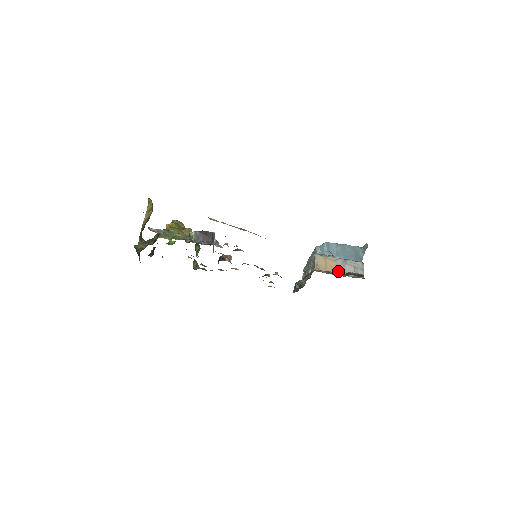
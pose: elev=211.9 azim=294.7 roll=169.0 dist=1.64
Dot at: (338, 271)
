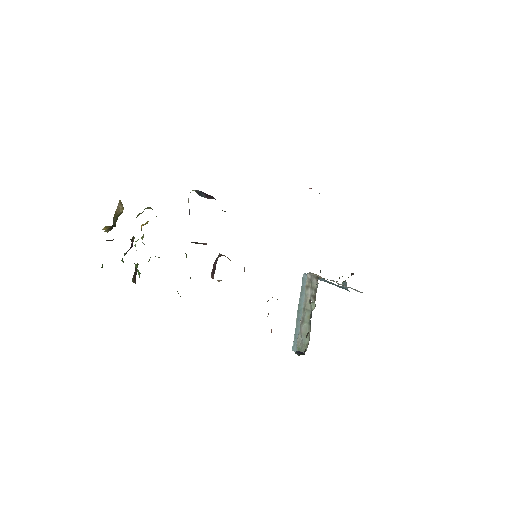
Dot at: occluded
